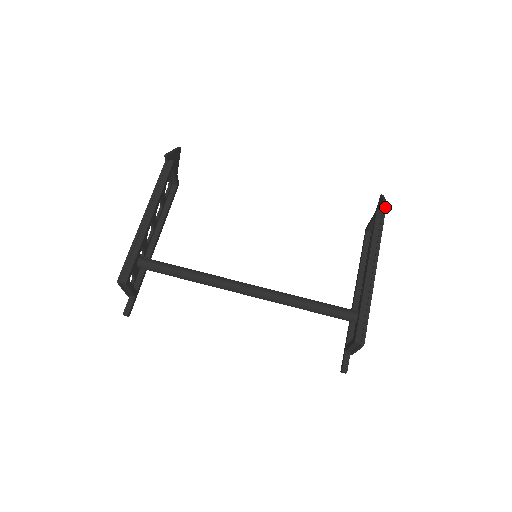
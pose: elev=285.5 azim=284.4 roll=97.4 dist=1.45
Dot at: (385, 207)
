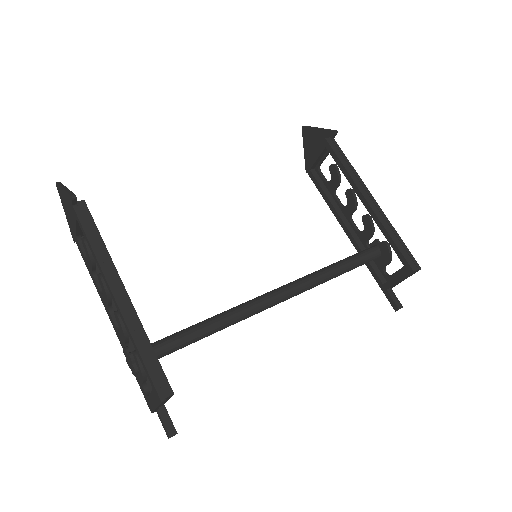
Dot at: (335, 132)
